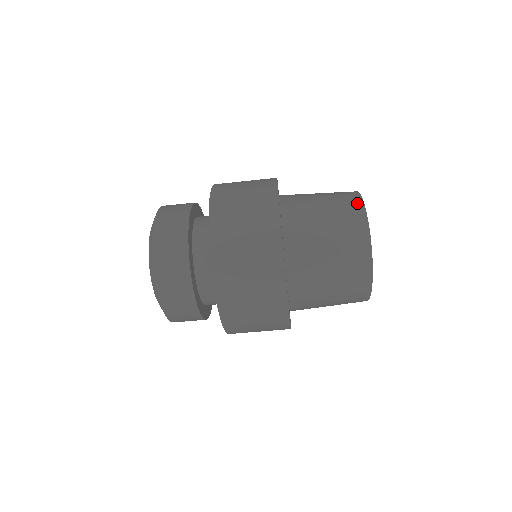
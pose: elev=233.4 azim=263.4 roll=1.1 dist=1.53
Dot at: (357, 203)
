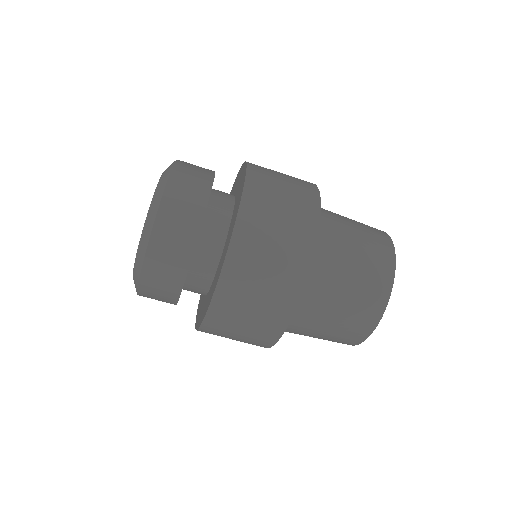
Dot at: (389, 257)
